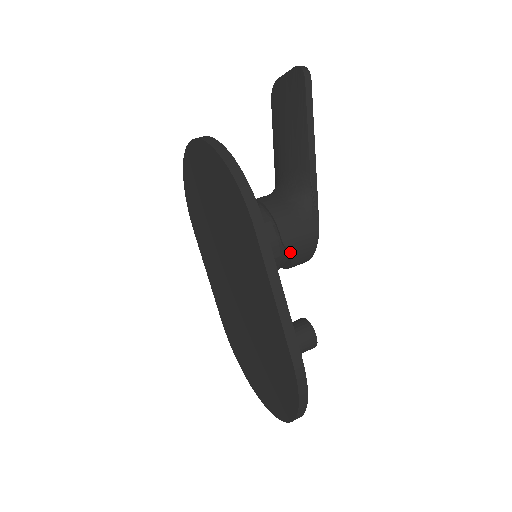
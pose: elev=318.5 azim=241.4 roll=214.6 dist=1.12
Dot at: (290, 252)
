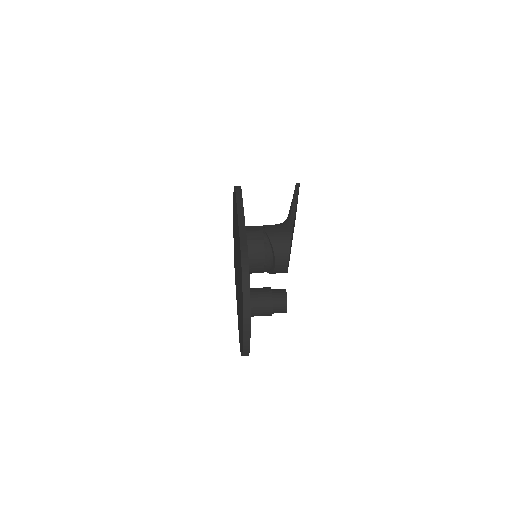
Dot at: (271, 239)
